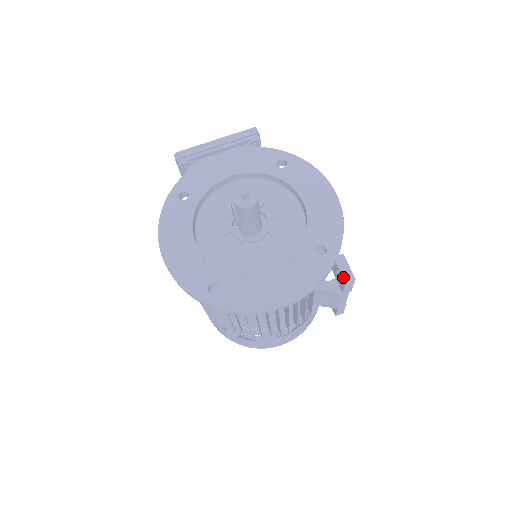
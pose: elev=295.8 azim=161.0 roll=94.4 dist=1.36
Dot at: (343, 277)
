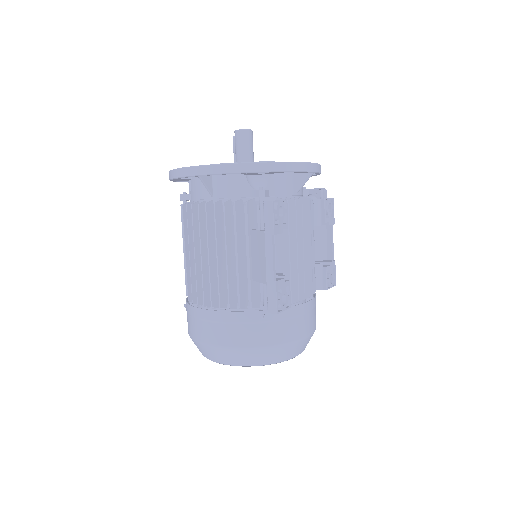
Dot at: occluded
